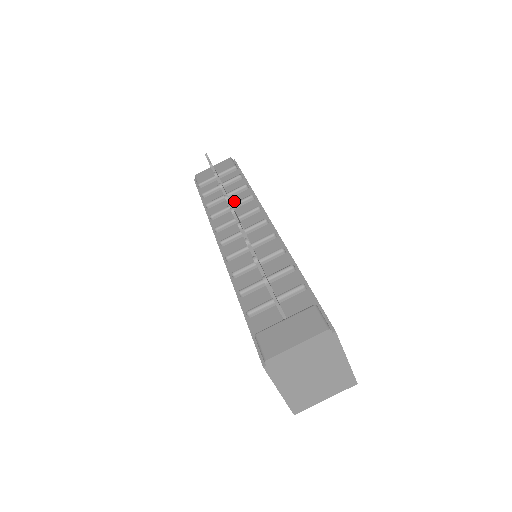
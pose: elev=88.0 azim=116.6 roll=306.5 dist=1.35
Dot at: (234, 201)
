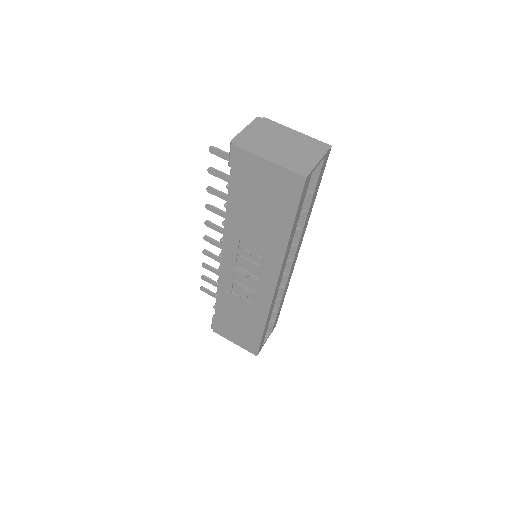
Dot at: occluded
